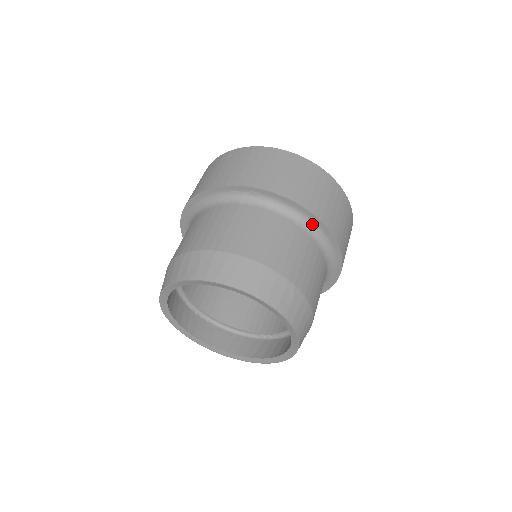
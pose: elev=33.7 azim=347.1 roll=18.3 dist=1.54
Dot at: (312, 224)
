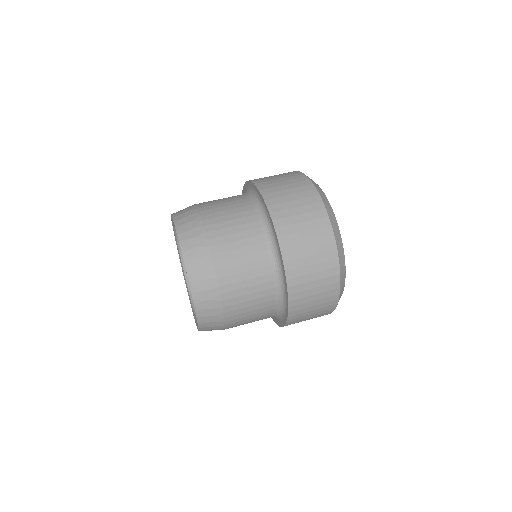
Dot at: (282, 275)
